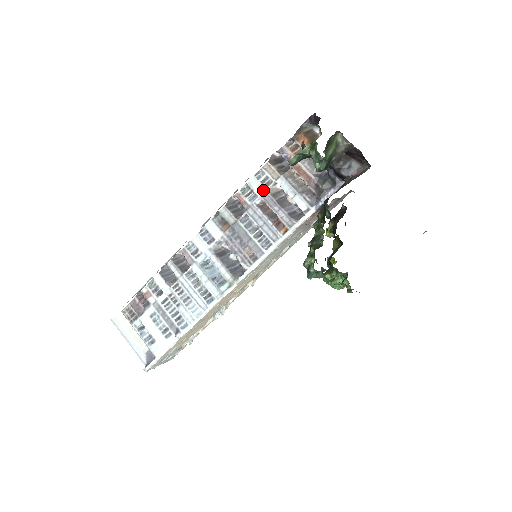
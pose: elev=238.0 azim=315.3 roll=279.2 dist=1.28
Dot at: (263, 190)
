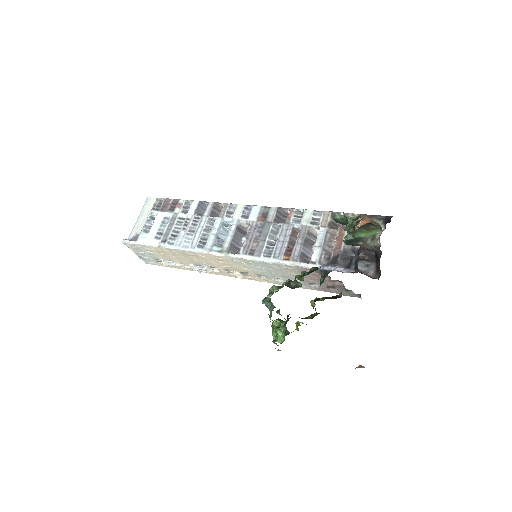
Dot at: (307, 223)
